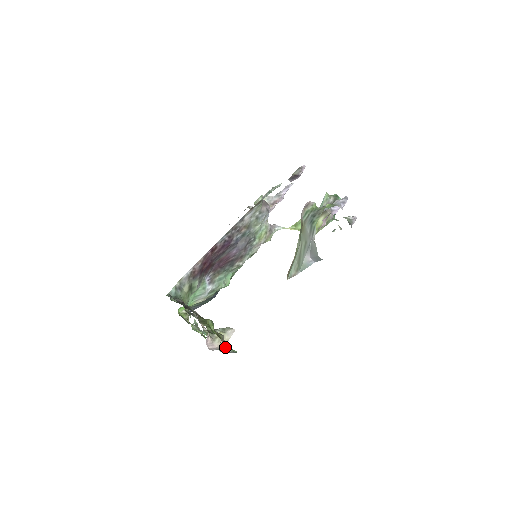
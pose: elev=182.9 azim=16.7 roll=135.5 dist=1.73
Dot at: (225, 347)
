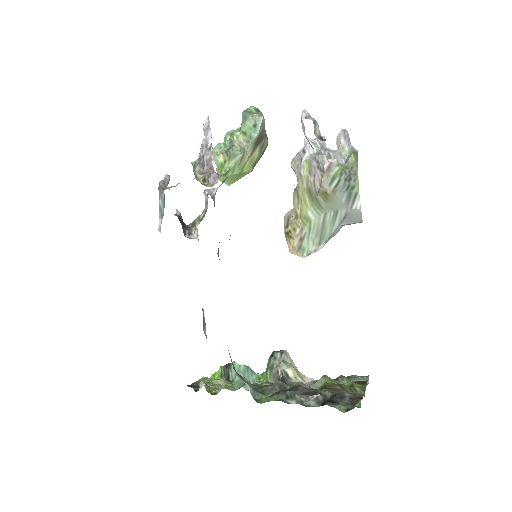
Dot at: occluded
